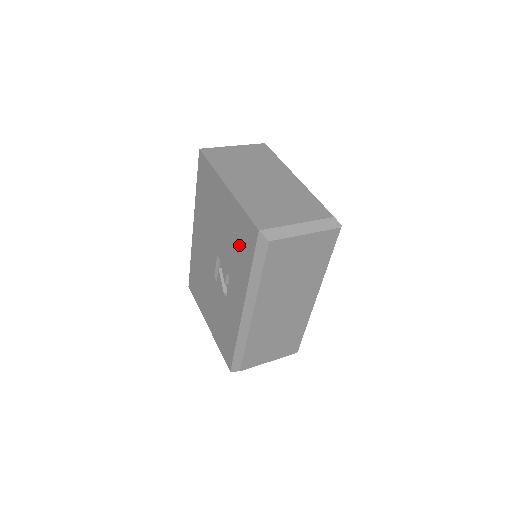
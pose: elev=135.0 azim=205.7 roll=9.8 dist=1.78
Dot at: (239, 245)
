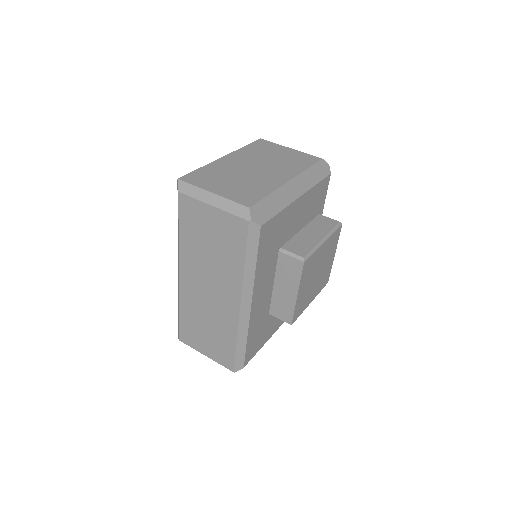
Dot at: occluded
